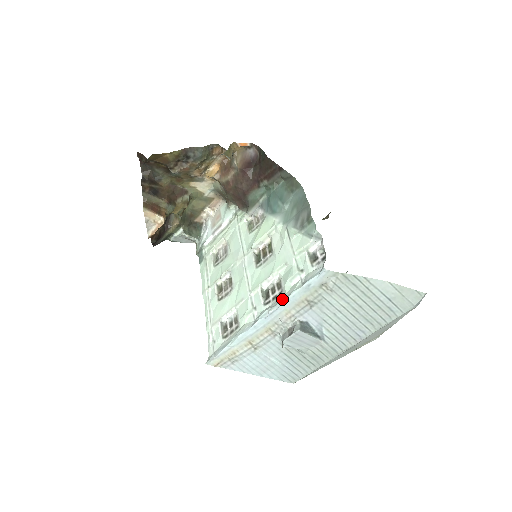
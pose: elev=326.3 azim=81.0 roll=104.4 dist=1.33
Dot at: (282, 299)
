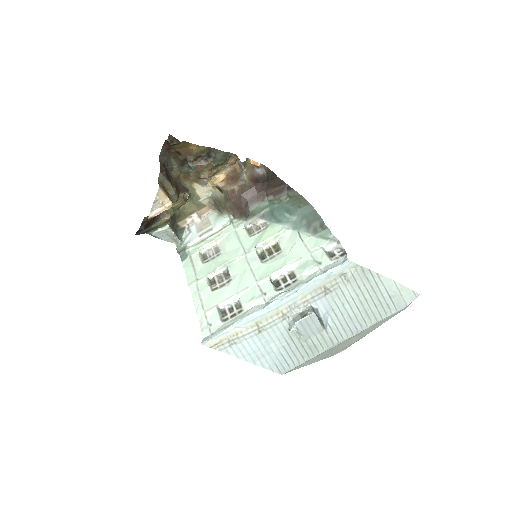
Dot at: (302, 283)
